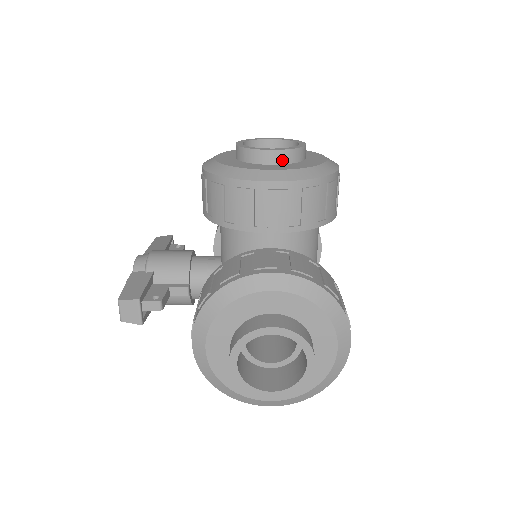
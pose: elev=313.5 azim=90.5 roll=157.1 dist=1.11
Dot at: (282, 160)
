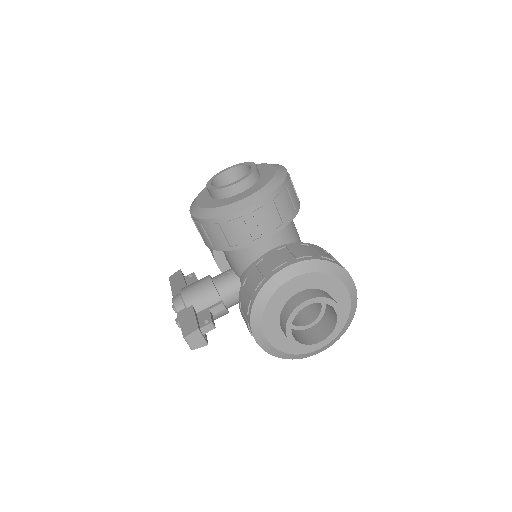
Dot at: (248, 185)
